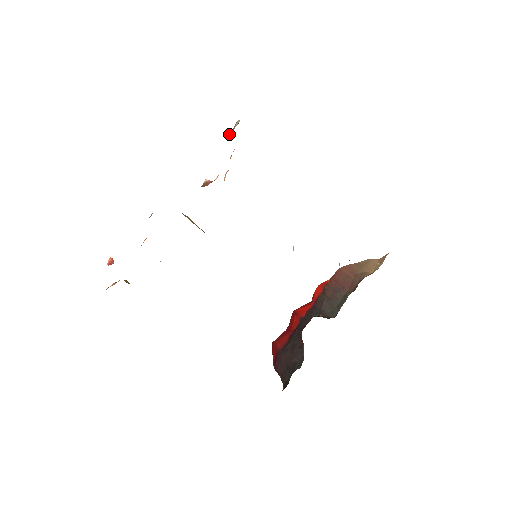
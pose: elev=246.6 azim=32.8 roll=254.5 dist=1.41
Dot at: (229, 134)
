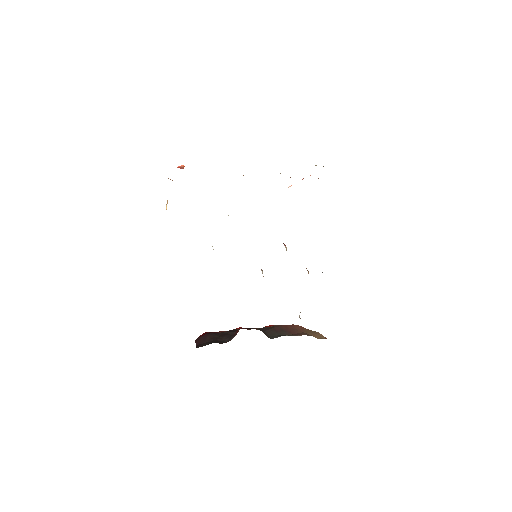
Dot at: (315, 165)
